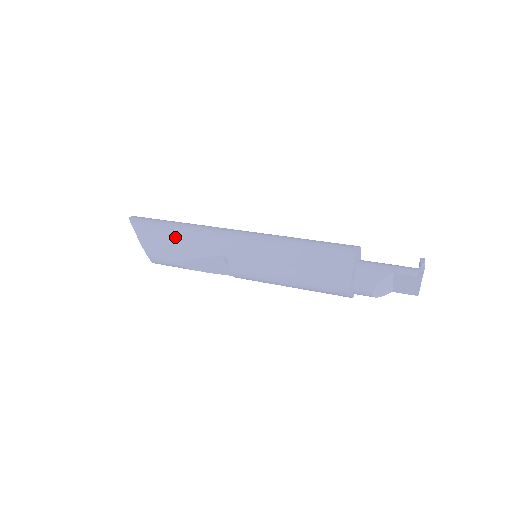
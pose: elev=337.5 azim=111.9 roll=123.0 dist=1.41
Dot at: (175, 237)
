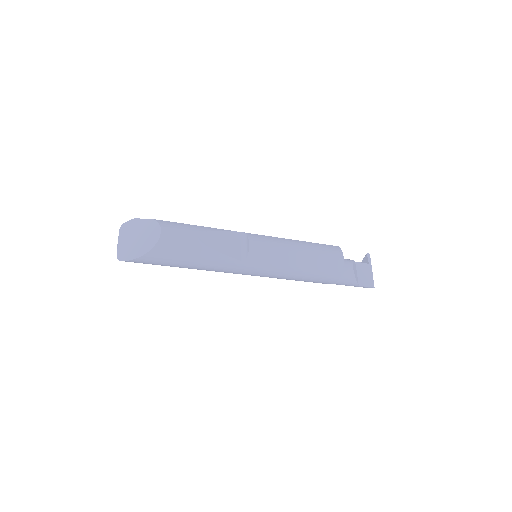
Dot at: occluded
